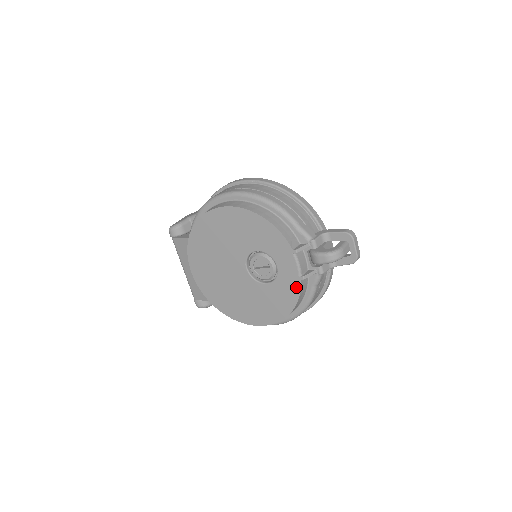
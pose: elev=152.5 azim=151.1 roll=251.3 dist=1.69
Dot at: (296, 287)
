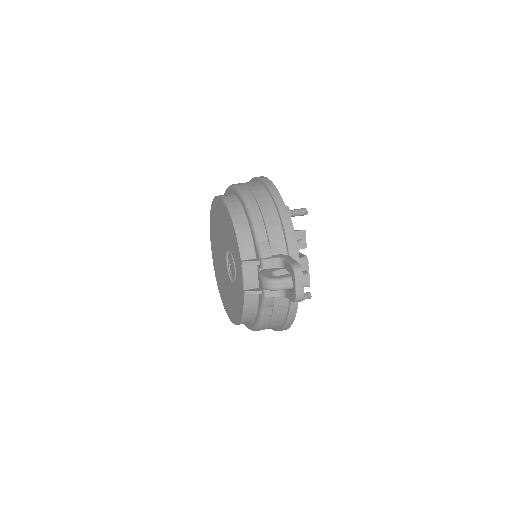
Dot at: (242, 298)
